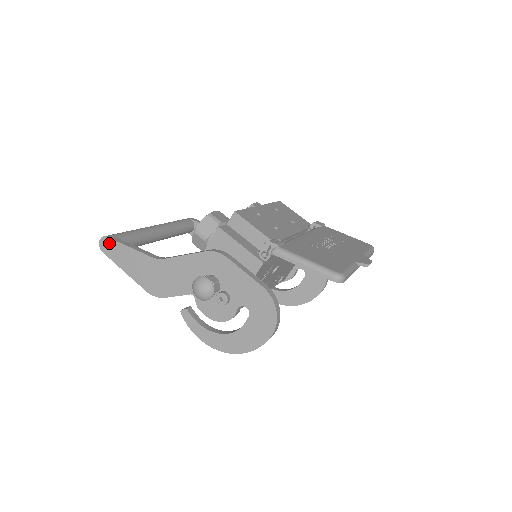
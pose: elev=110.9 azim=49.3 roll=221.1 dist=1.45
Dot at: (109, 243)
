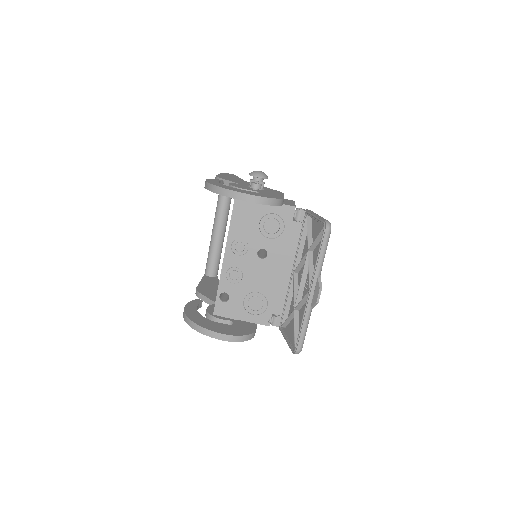
Dot at: occluded
